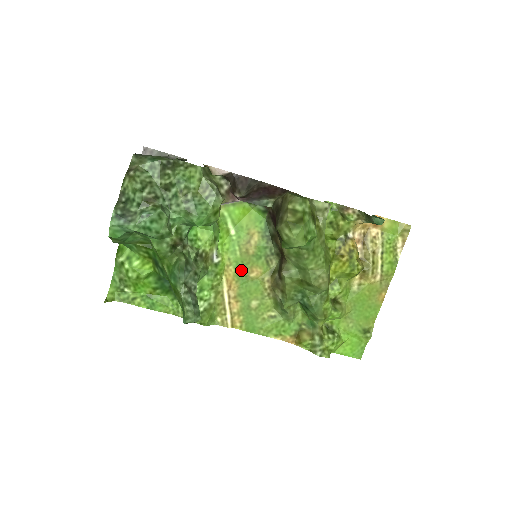
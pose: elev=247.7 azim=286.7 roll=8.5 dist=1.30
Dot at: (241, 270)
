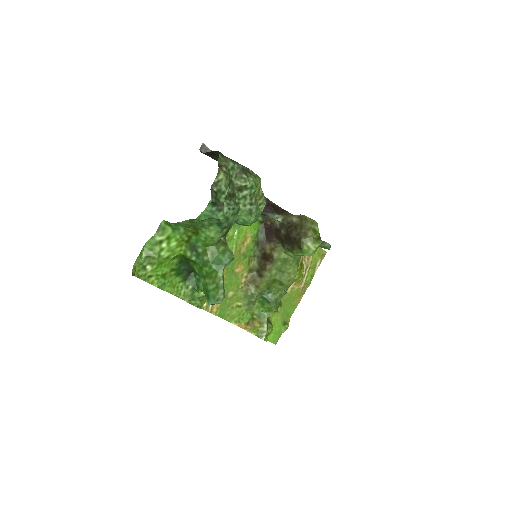
Dot at: (231, 265)
